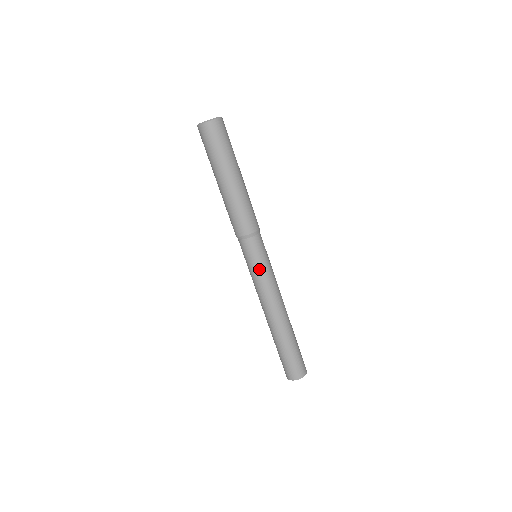
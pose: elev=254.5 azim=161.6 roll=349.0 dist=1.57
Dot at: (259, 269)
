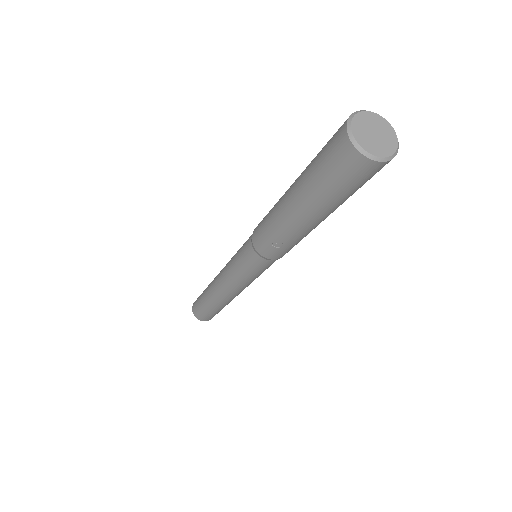
Dot at: (241, 272)
